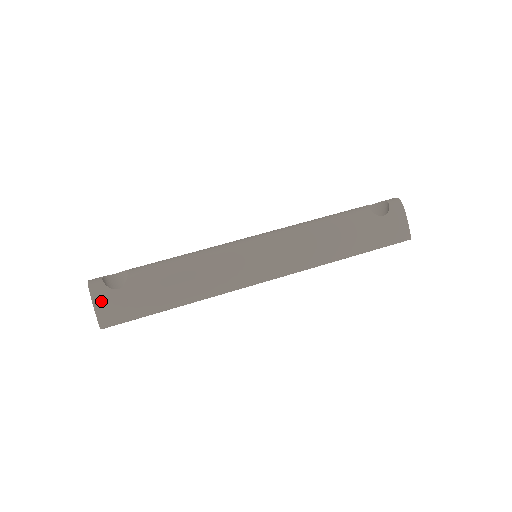
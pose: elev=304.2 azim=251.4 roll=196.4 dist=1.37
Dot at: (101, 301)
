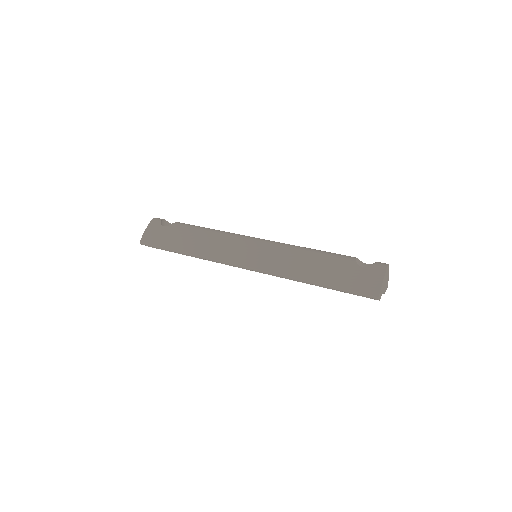
Dot at: (152, 228)
